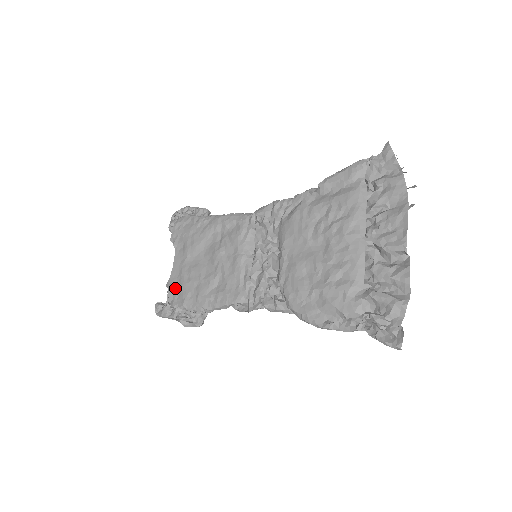
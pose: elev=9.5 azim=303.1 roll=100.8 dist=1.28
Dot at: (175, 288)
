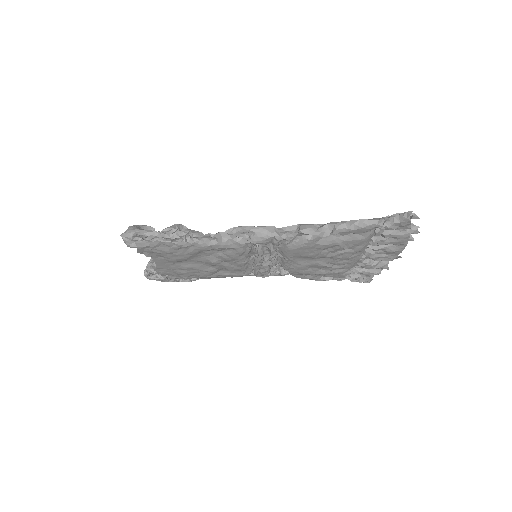
Dot at: (169, 274)
